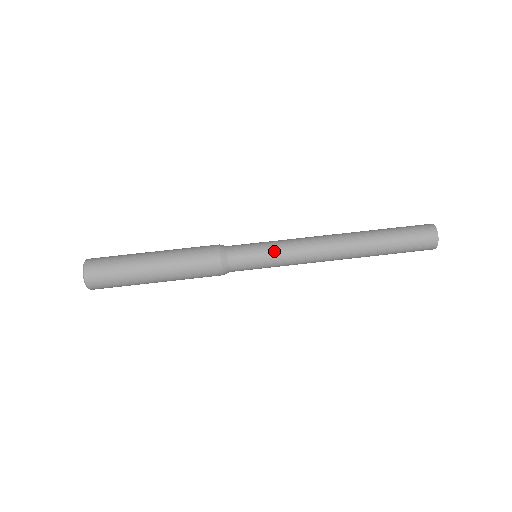
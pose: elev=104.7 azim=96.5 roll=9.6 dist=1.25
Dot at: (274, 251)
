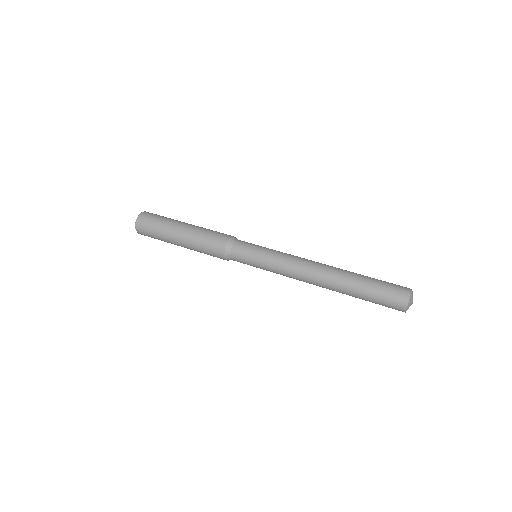
Dot at: (267, 256)
